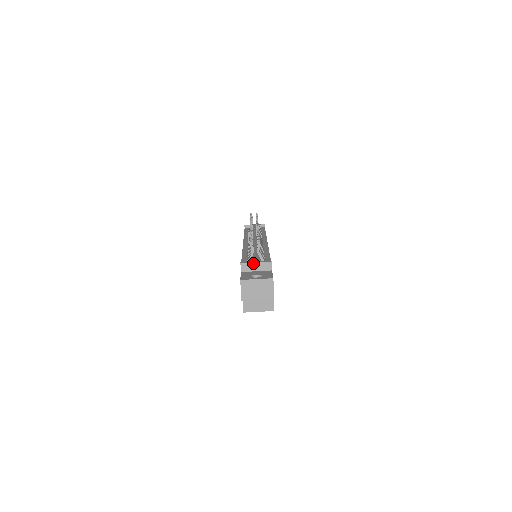
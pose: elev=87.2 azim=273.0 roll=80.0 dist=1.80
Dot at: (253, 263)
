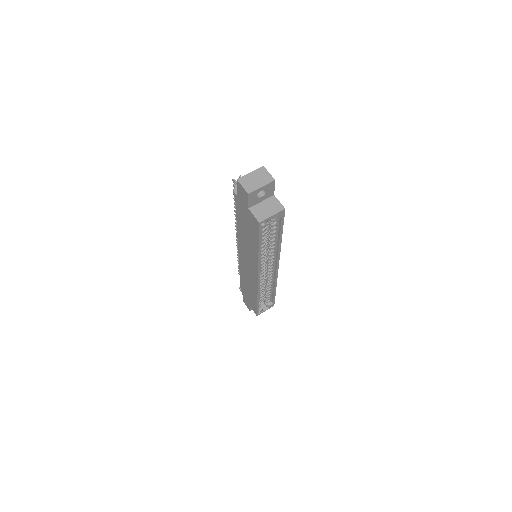
Dot at: occluded
